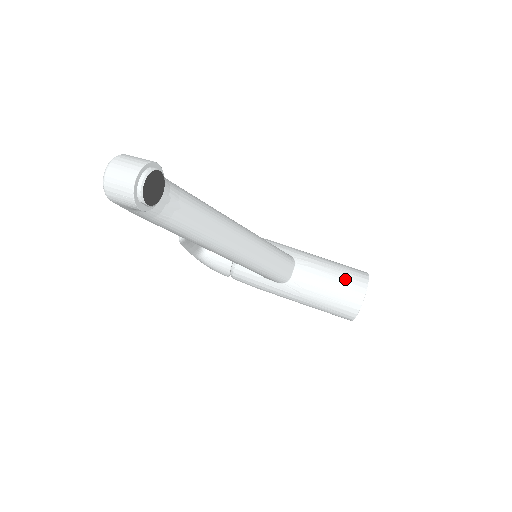
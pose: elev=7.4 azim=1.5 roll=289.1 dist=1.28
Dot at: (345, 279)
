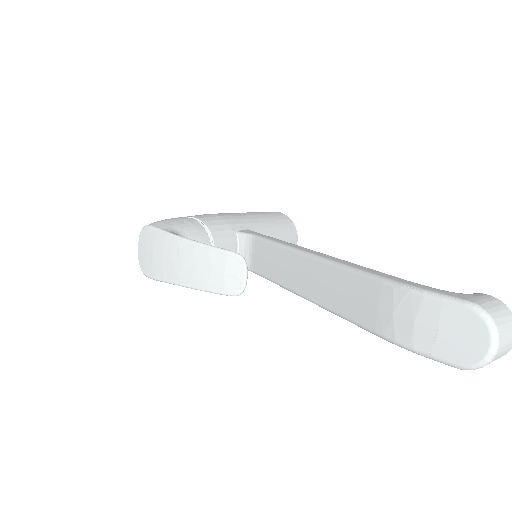
Dot at: (286, 232)
